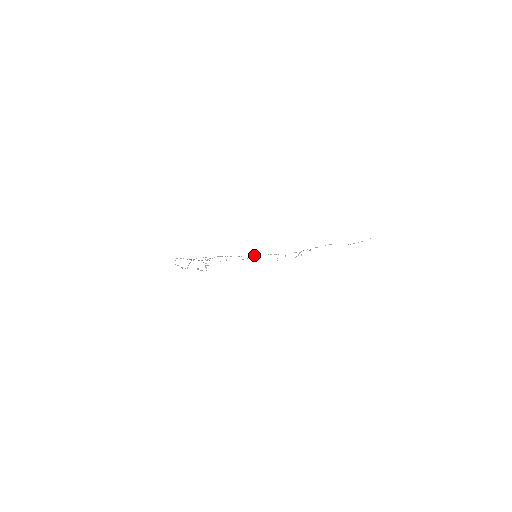
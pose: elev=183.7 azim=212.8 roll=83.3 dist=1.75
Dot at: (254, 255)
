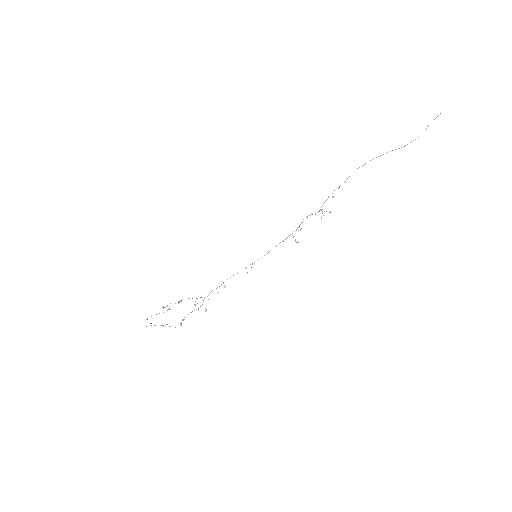
Dot at: occluded
